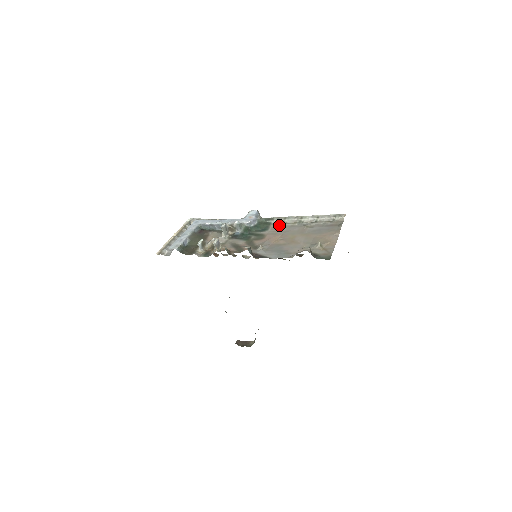
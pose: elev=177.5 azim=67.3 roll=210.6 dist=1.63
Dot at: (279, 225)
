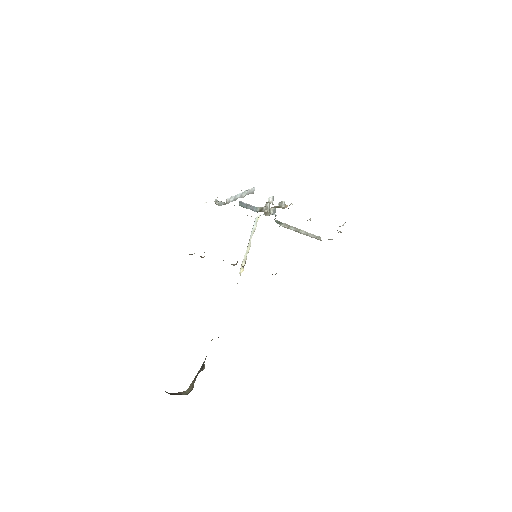
Dot at: occluded
